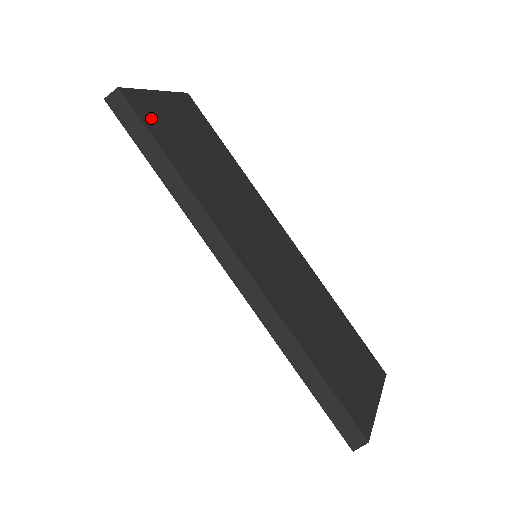
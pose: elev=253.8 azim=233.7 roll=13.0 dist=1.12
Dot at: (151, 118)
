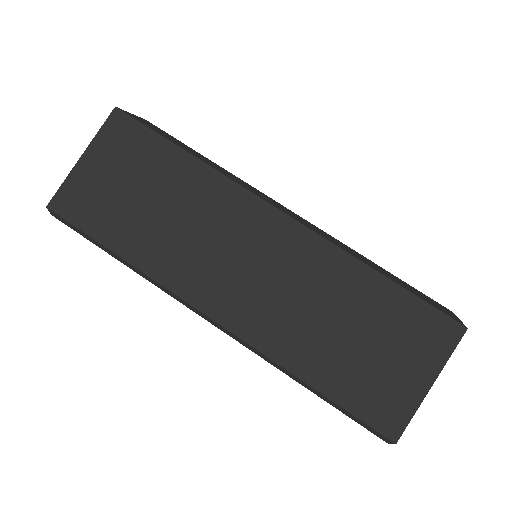
Dot at: (83, 211)
